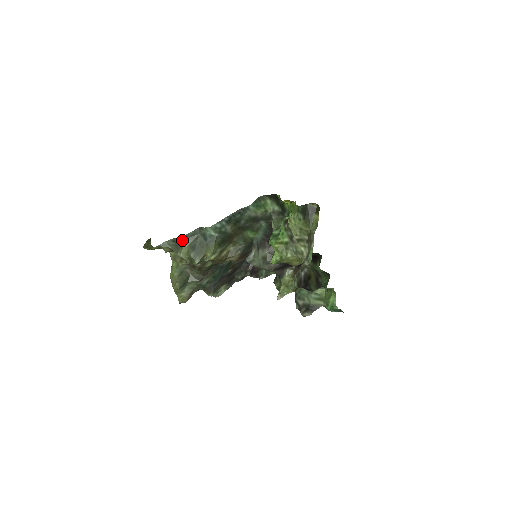
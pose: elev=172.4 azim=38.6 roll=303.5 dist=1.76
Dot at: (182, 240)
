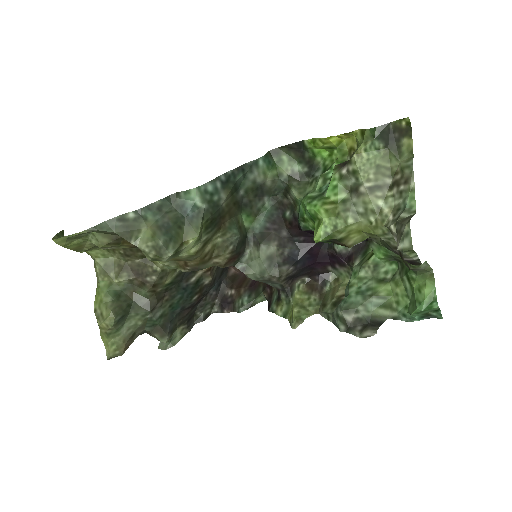
Dot at: (140, 215)
